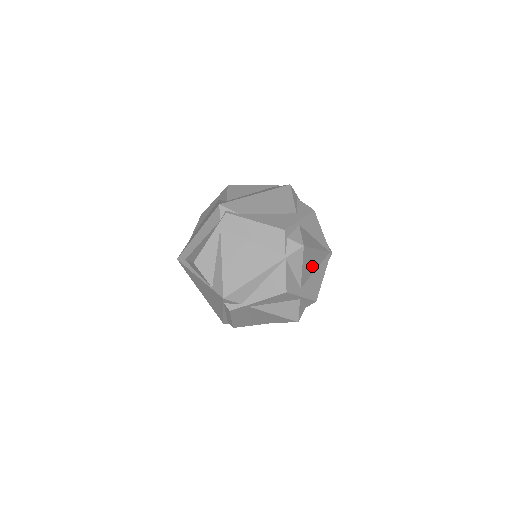
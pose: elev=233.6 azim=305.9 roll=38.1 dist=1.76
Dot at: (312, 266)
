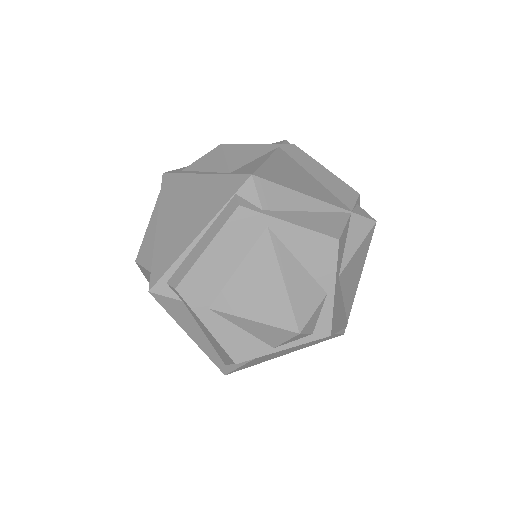
Dot at: (349, 283)
